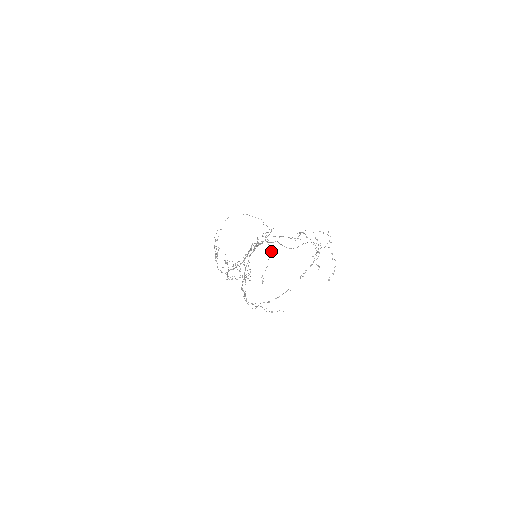
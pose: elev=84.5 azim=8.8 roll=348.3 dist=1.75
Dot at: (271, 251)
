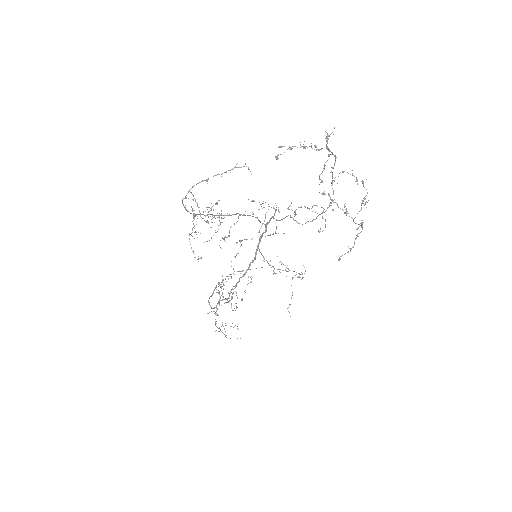
Dot at: (275, 232)
